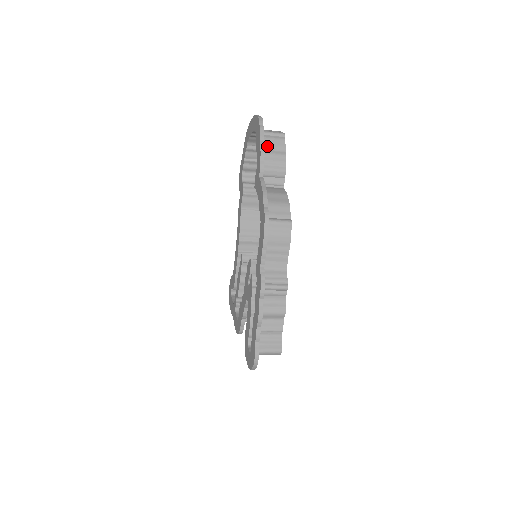
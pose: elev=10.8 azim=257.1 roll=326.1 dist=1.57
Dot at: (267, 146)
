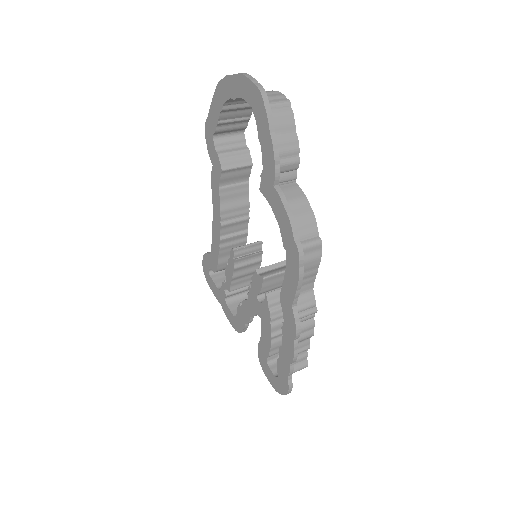
Dot at: occluded
